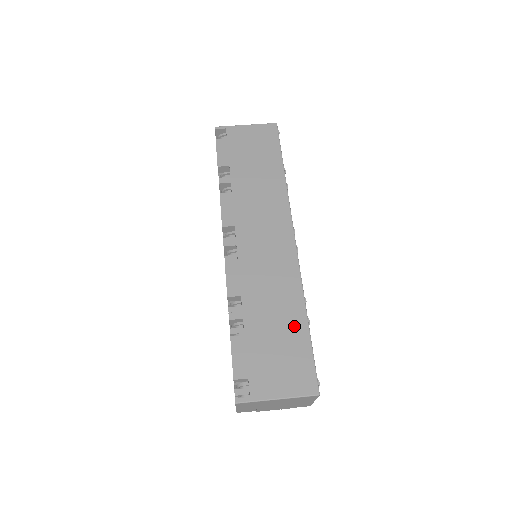
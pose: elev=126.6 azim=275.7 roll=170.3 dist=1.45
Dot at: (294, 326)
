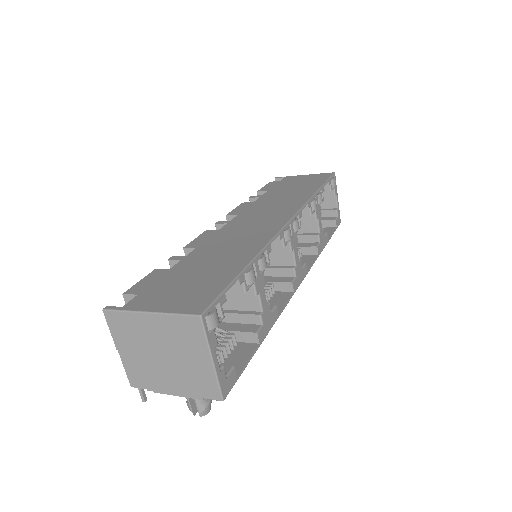
Dot at: (228, 266)
